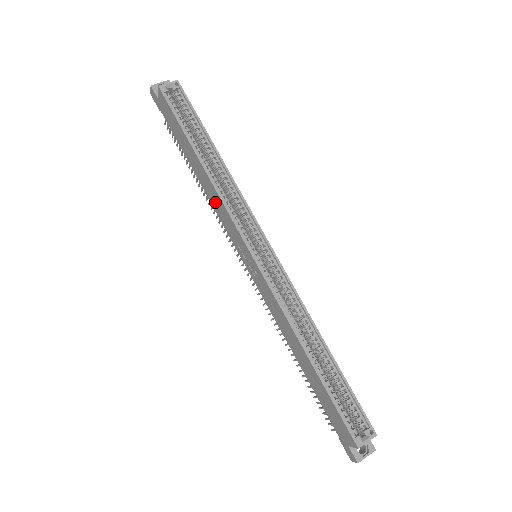
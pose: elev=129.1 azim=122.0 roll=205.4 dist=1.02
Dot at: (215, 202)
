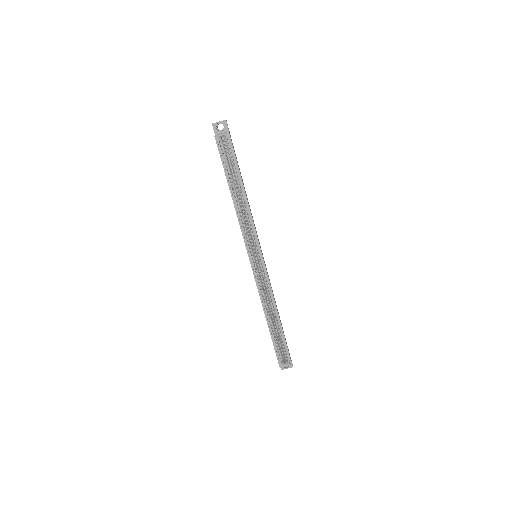
Dot at: occluded
